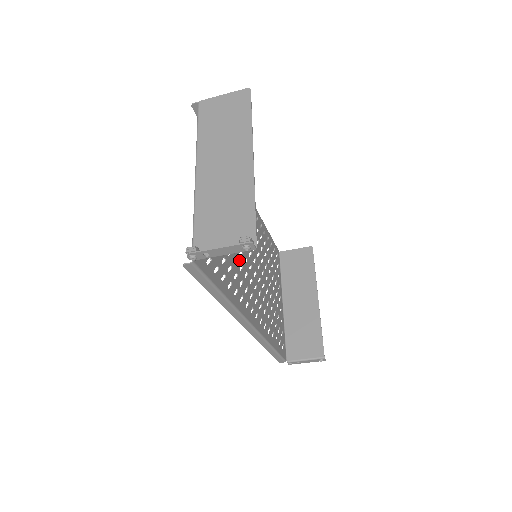
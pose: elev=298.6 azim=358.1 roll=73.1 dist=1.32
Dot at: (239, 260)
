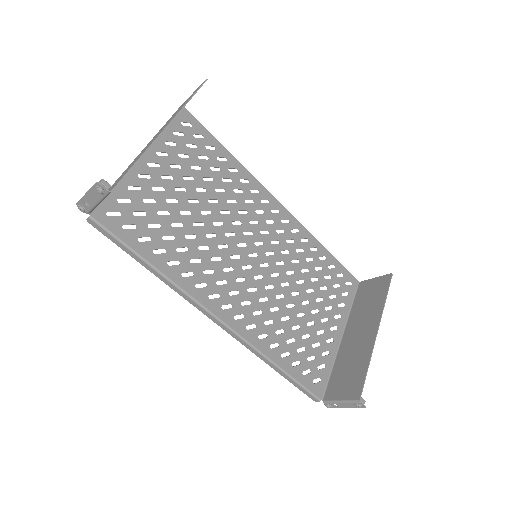
Dot at: (215, 250)
